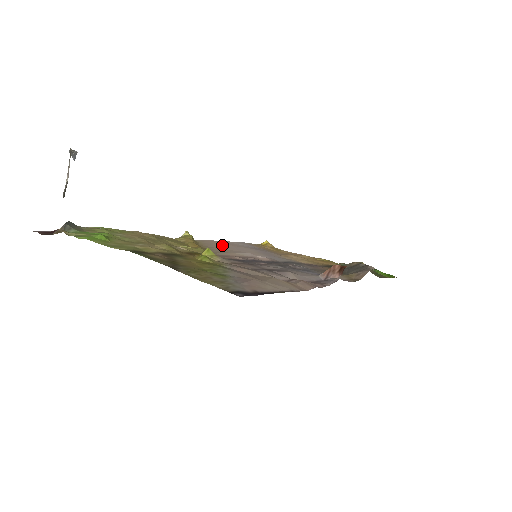
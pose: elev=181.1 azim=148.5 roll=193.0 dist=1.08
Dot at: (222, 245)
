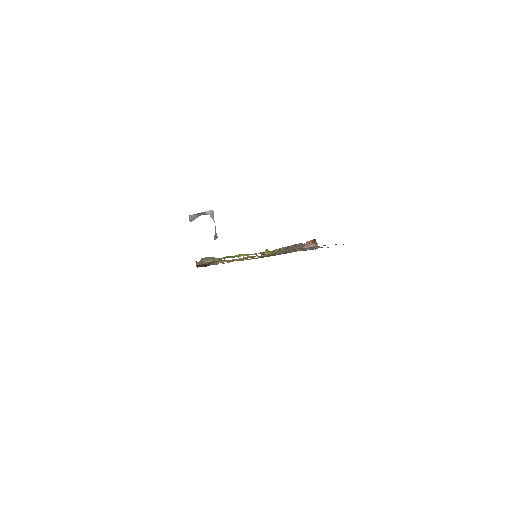
Dot at: occluded
